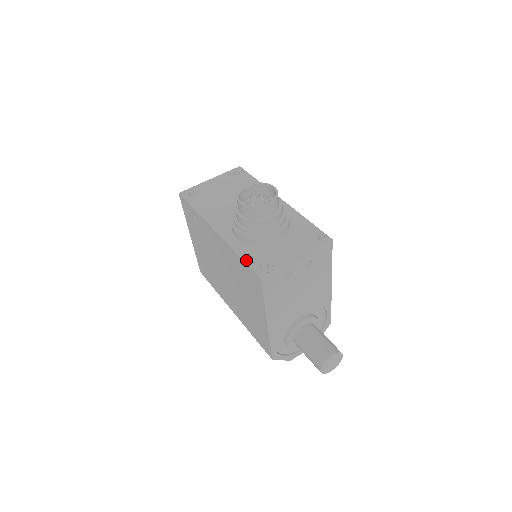
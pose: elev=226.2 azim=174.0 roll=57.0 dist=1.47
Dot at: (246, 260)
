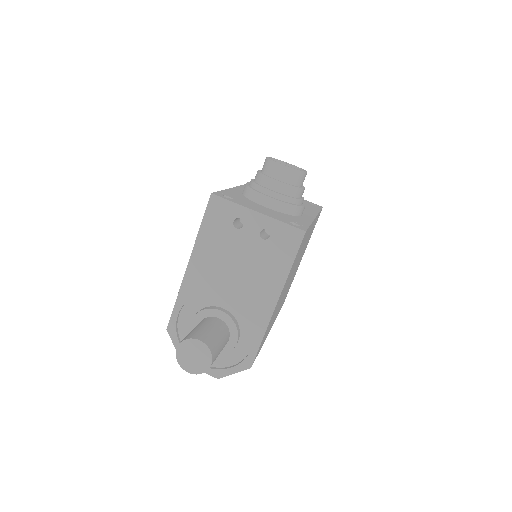
Dot at: (224, 191)
